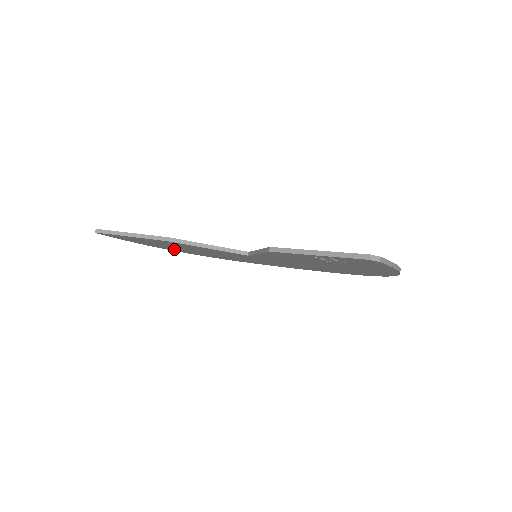
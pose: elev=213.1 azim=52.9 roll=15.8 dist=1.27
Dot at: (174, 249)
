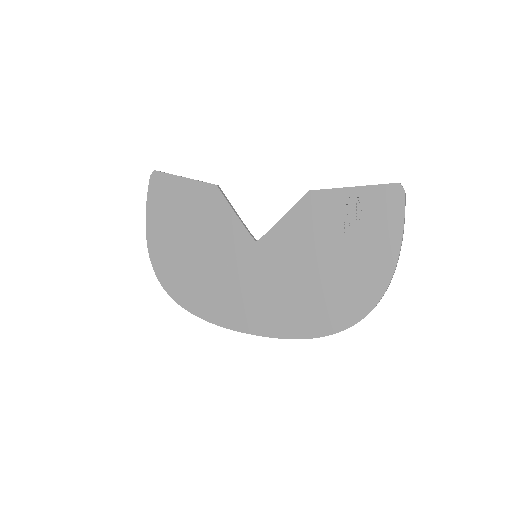
Dot at: (166, 252)
